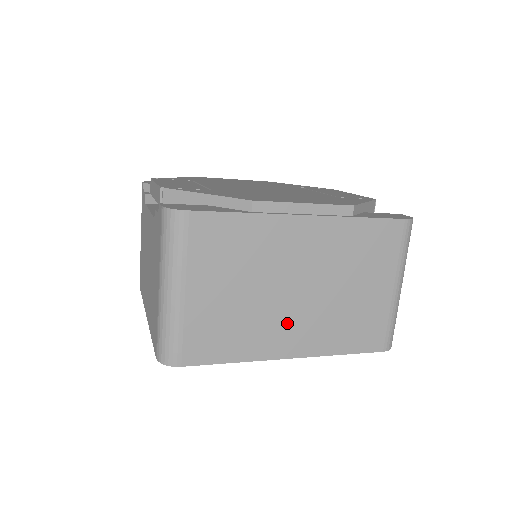
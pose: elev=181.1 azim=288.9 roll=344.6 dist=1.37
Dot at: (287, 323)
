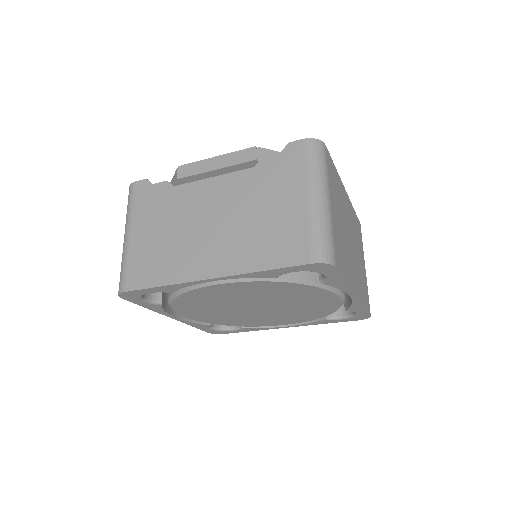
Dot at: (352, 264)
